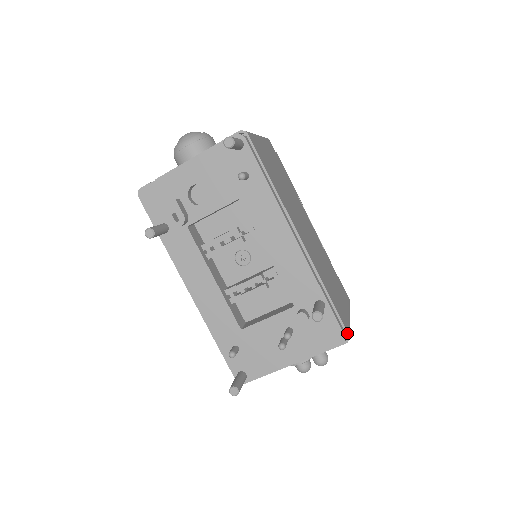
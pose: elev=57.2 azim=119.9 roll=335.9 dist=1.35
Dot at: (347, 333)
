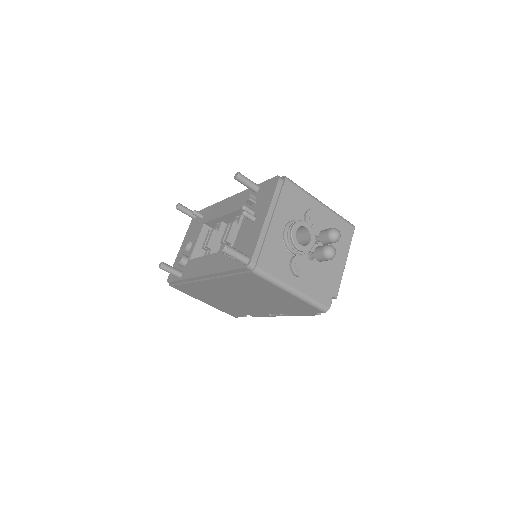
Dot at: (282, 177)
